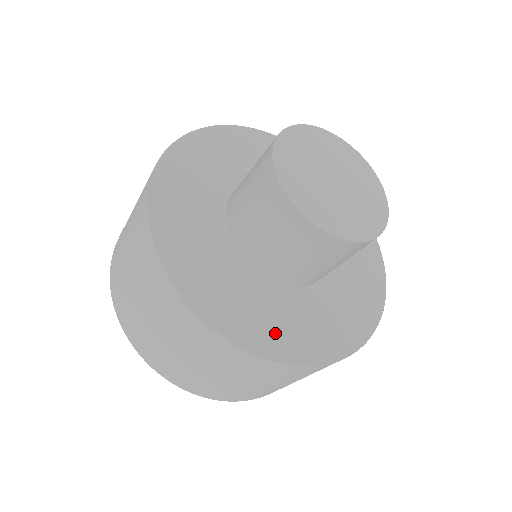
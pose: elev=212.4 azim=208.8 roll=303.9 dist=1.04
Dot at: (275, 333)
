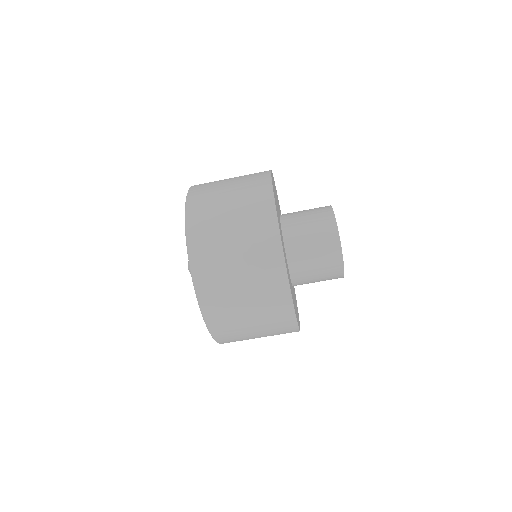
Dot at: occluded
